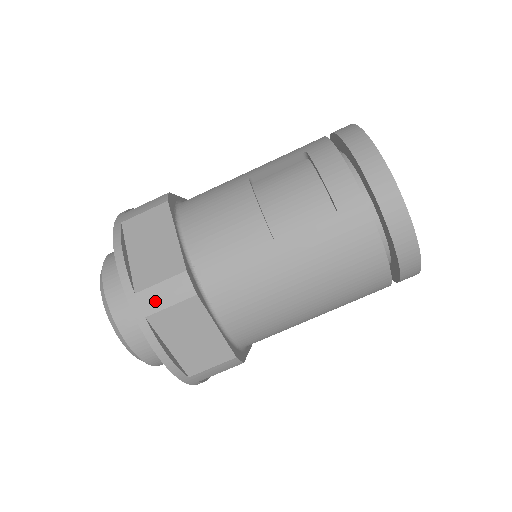
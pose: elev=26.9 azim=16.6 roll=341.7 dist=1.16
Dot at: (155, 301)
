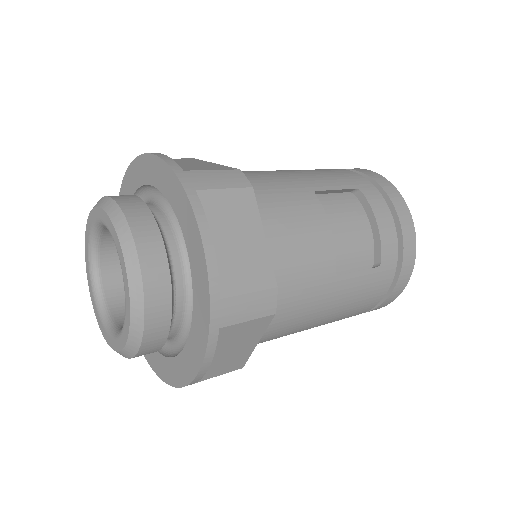
Dot at: (237, 312)
